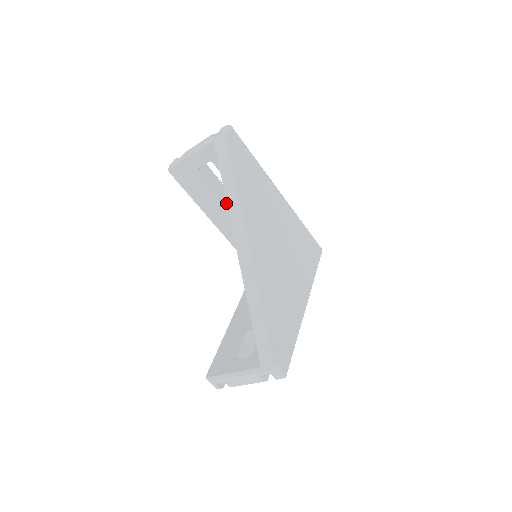
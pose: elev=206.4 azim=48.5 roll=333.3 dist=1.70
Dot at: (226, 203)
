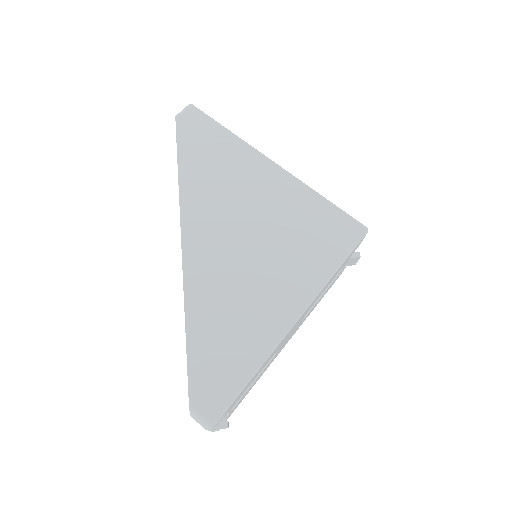
Dot at: occluded
